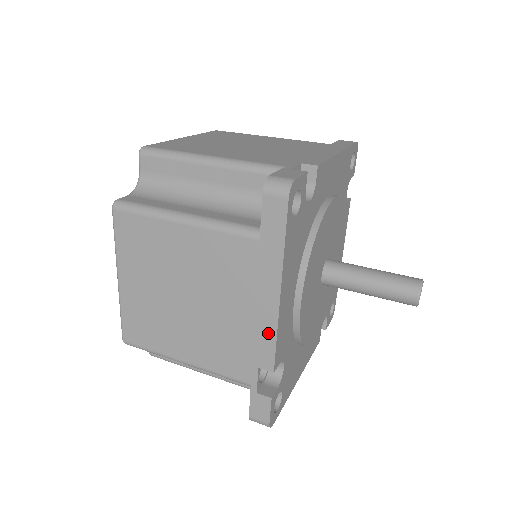
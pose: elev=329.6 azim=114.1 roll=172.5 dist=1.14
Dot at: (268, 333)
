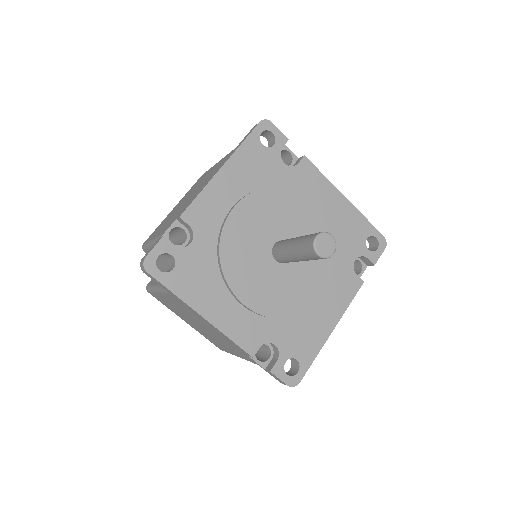
Dot at: (226, 337)
